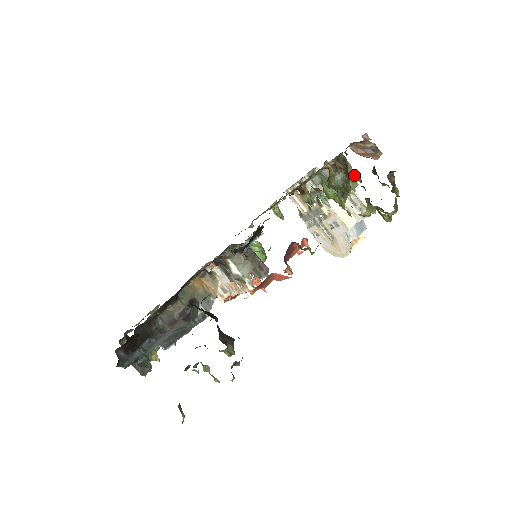
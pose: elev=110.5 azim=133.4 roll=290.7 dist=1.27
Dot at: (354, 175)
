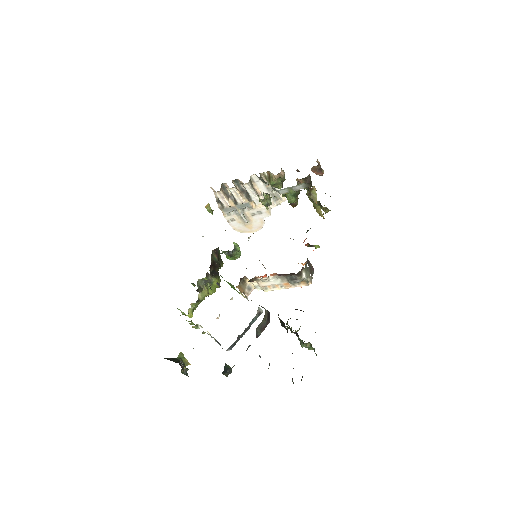
Dot at: occluded
